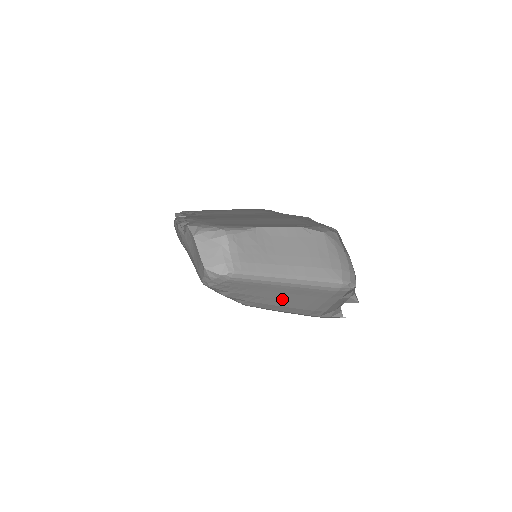
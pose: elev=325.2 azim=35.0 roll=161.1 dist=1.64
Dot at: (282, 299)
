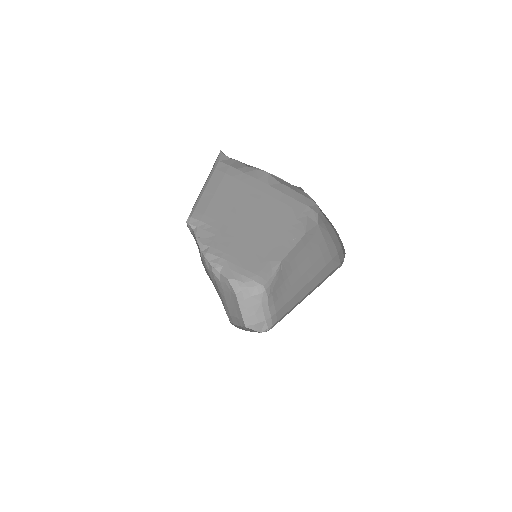
Dot at: occluded
